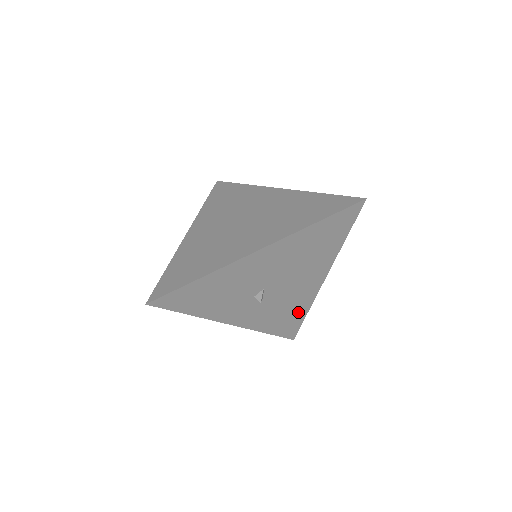
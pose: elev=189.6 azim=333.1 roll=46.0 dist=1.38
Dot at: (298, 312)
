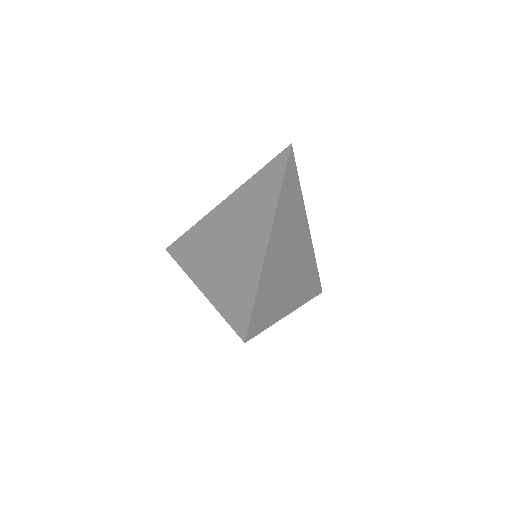
Dot at: occluded
